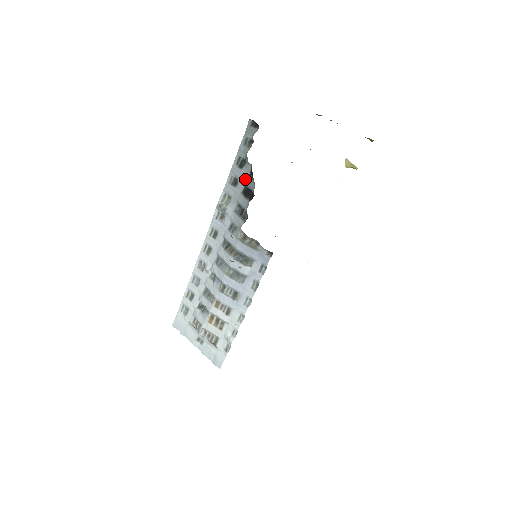
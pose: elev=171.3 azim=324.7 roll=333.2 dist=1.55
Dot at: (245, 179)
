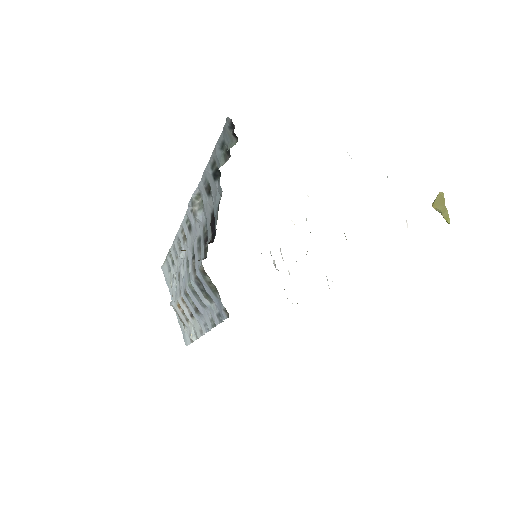
Dot at: (215, 201)
